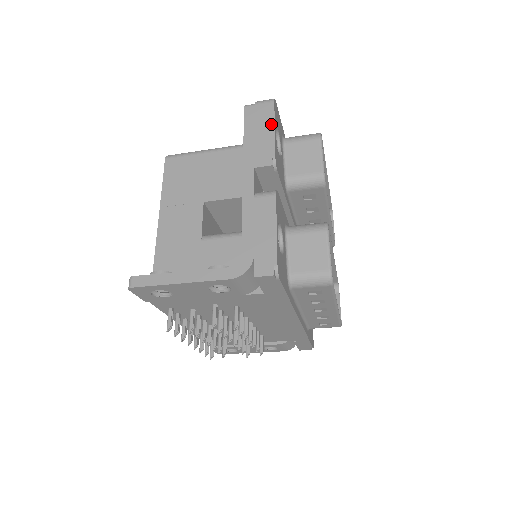
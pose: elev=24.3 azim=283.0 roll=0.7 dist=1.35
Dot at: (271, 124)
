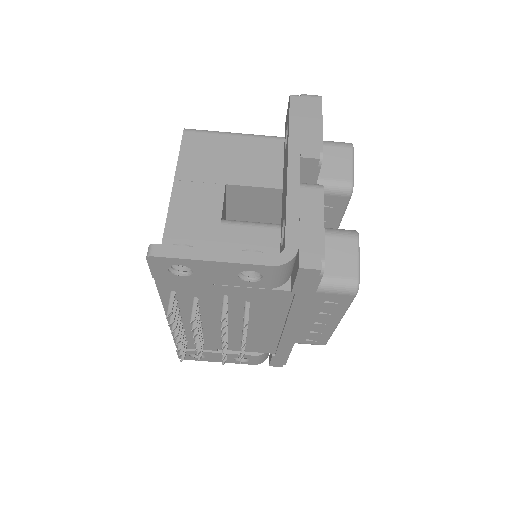
Dot at: (319, 119)
